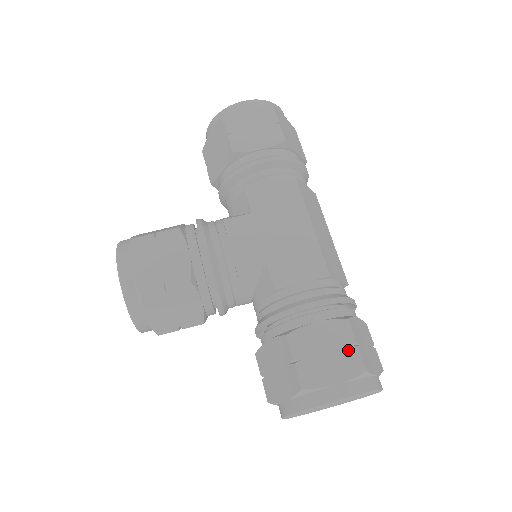
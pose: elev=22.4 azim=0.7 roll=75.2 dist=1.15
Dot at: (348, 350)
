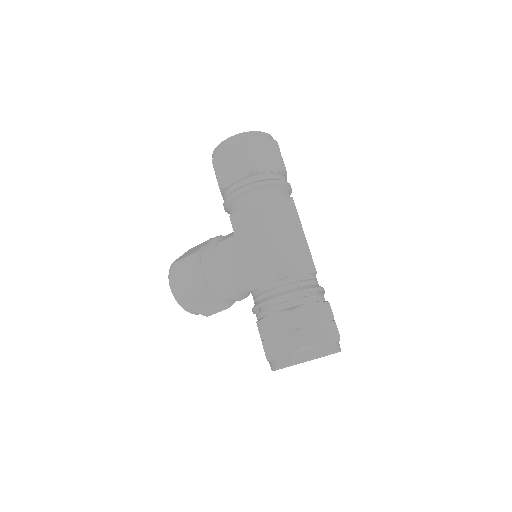
Dot at: (293, 332)
